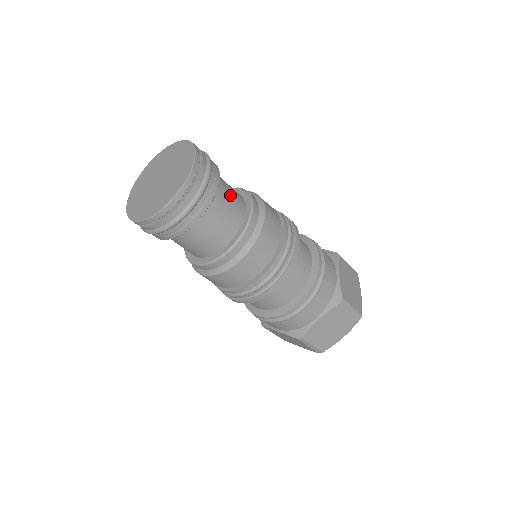
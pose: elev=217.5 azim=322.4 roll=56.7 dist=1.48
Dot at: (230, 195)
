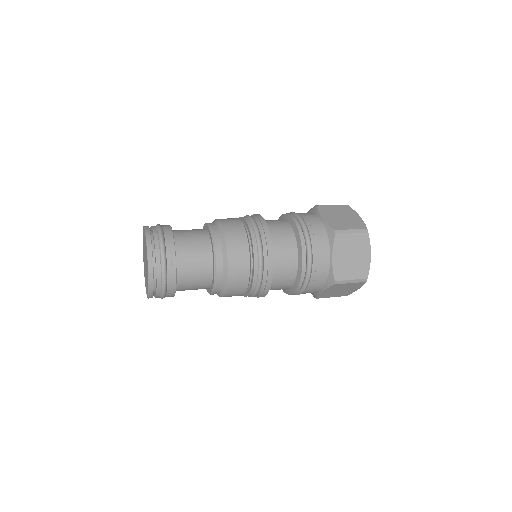
Dot at: (192, 288)
